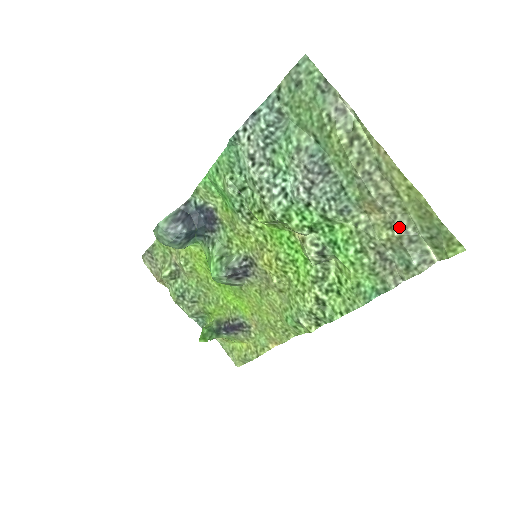
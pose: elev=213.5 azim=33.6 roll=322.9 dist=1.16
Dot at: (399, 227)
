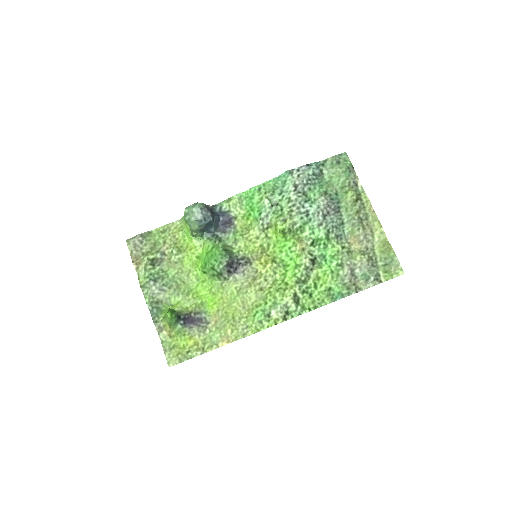
Dot at: (369, 255)
